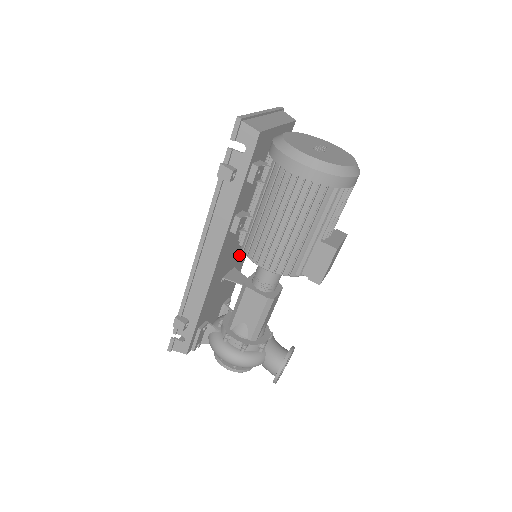
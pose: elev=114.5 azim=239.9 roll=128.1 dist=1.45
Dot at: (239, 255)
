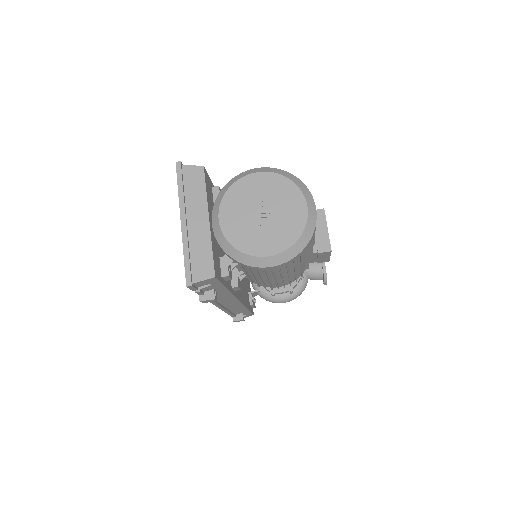
Dot at: occluded
